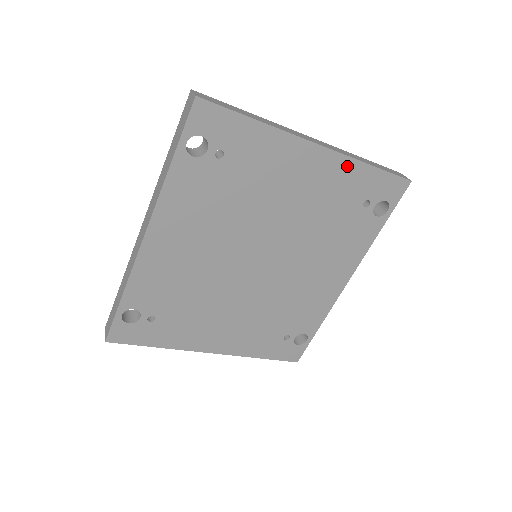
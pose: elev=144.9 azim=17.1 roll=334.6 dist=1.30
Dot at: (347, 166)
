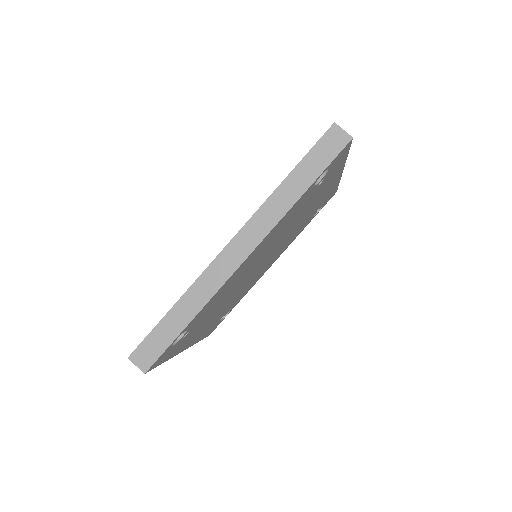
Dot at: (335, 185)
